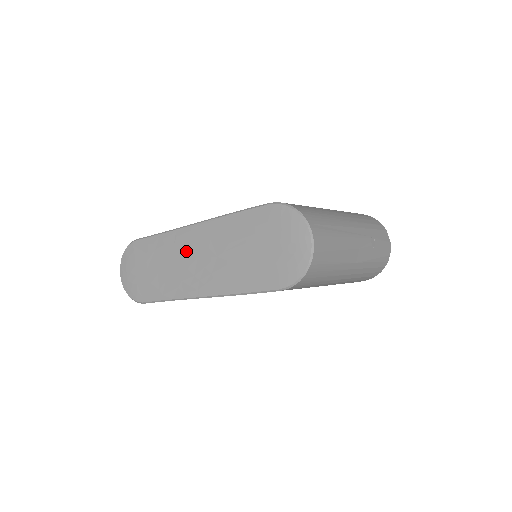
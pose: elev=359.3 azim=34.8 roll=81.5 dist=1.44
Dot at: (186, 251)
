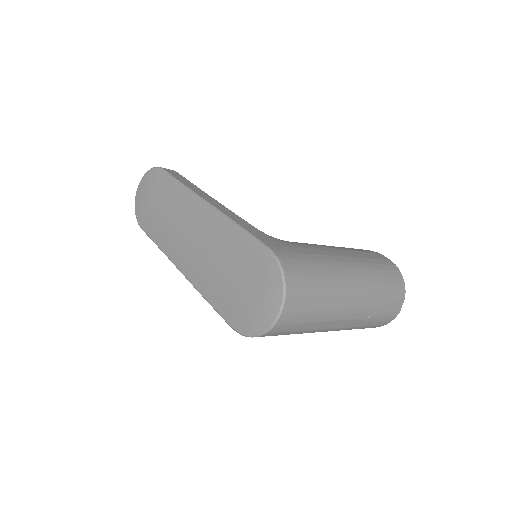
Dot at: (188, 221)
